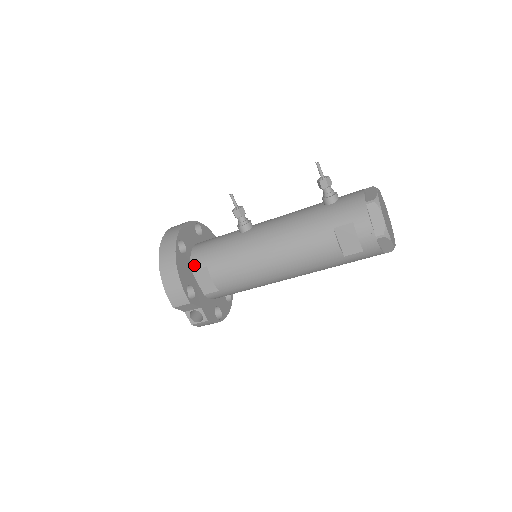
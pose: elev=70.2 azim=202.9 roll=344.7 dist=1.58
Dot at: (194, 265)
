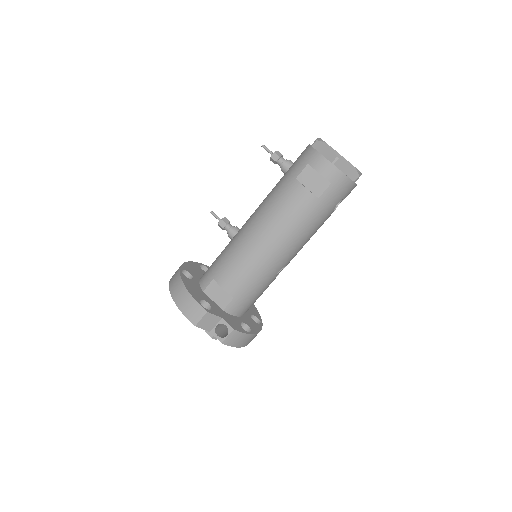
Dot at: (203, 285)
